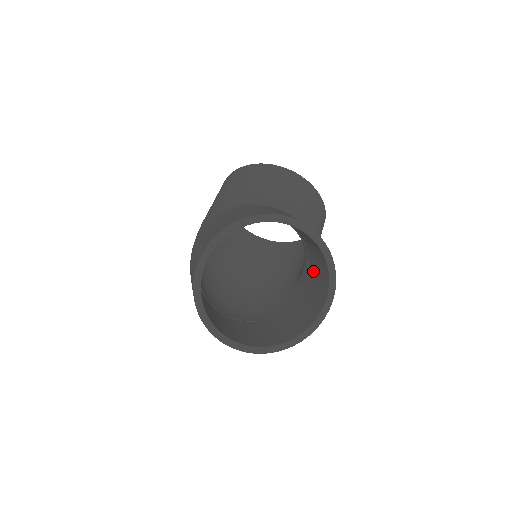
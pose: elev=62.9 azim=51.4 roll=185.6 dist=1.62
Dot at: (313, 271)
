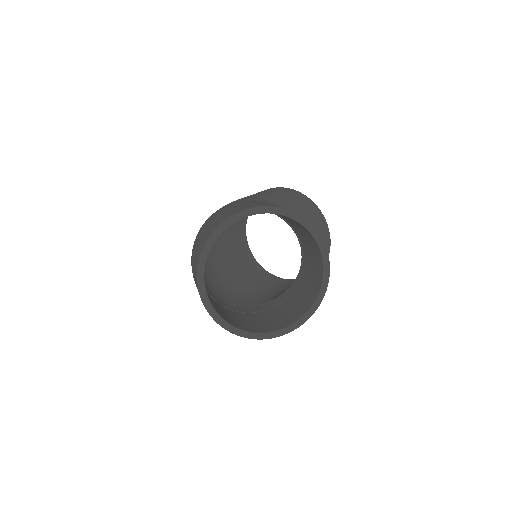
Dot at: (293, 298)
